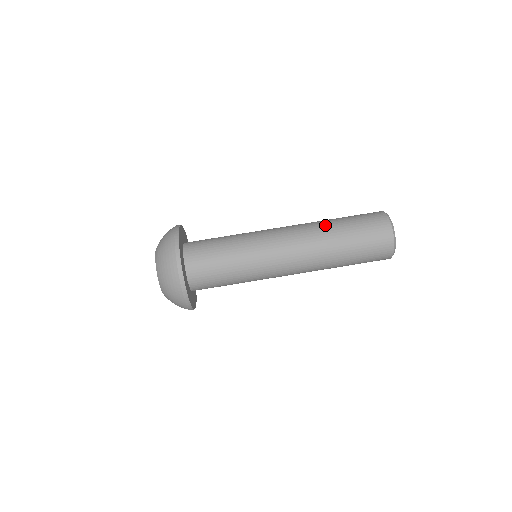
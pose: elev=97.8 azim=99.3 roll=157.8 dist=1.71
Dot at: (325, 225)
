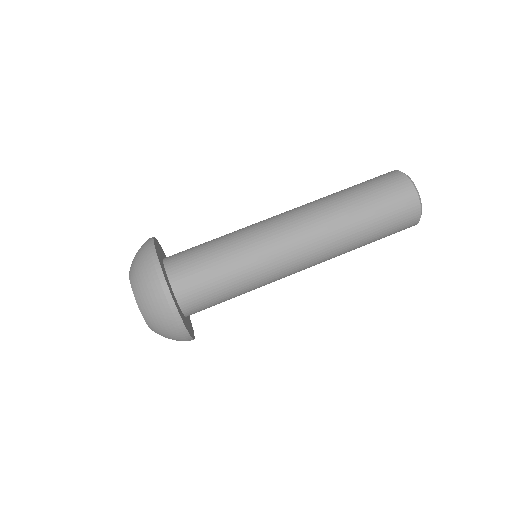
Dot at: occluded
